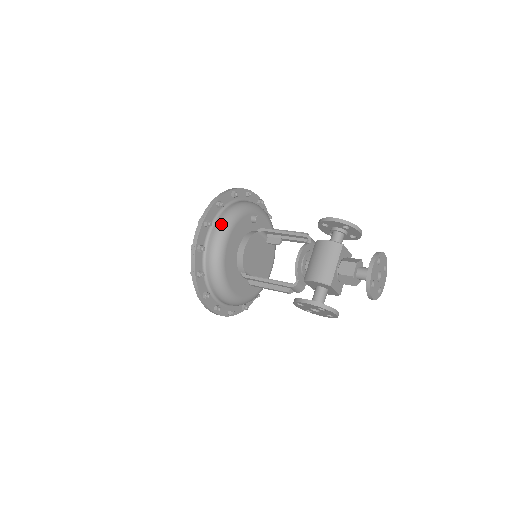
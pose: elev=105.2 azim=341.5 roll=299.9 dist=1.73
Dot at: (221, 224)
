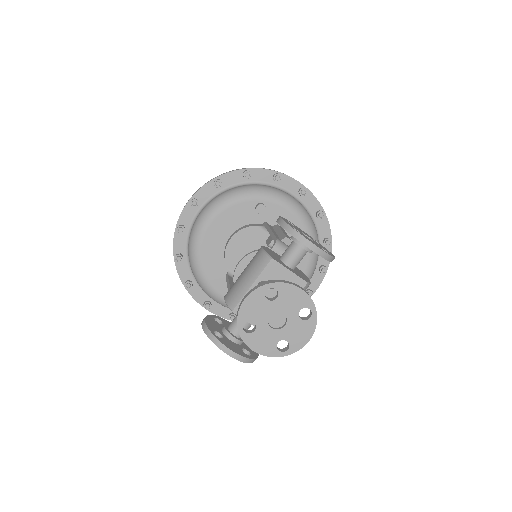
Dot at: (207, 206)
